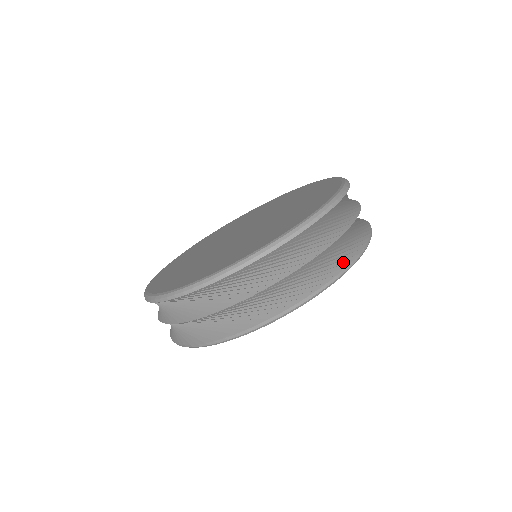
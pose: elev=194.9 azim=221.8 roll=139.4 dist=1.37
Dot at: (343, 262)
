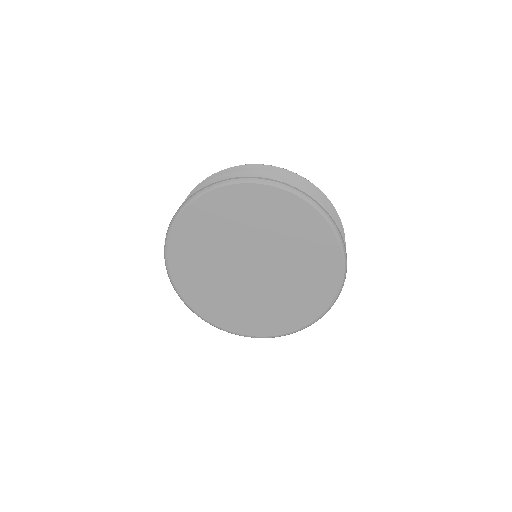
Dot at: occluded
